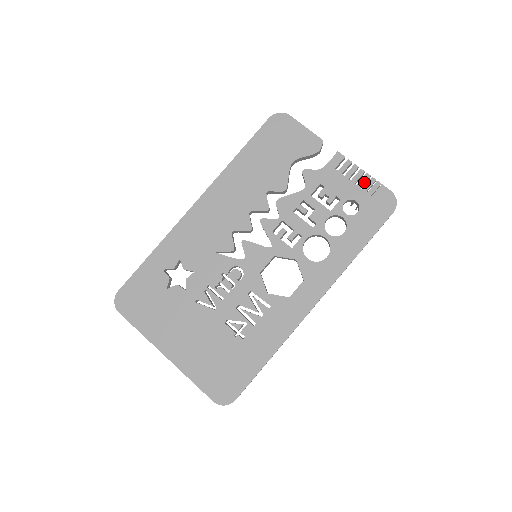
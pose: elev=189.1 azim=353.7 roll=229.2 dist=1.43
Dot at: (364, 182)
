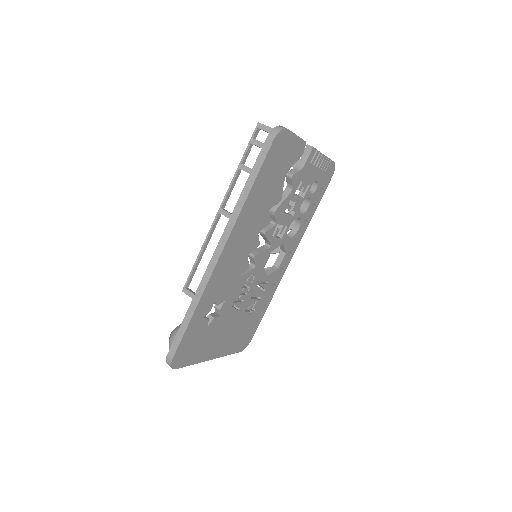
Dot at: (323, 164)
